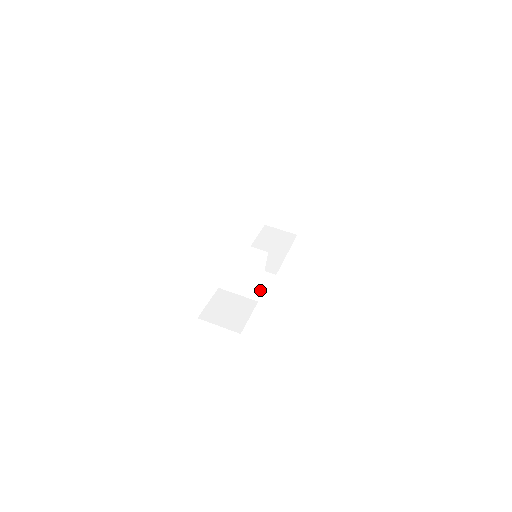
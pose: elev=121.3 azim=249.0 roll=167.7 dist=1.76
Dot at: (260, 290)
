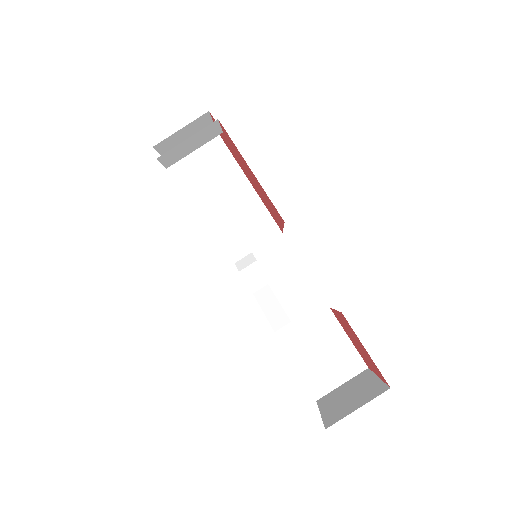
Dot at: occluded
